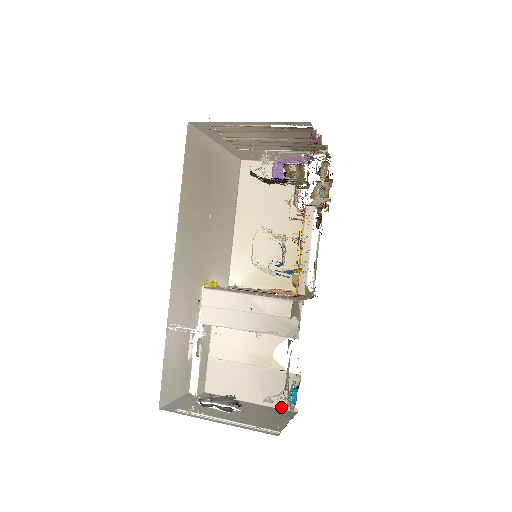
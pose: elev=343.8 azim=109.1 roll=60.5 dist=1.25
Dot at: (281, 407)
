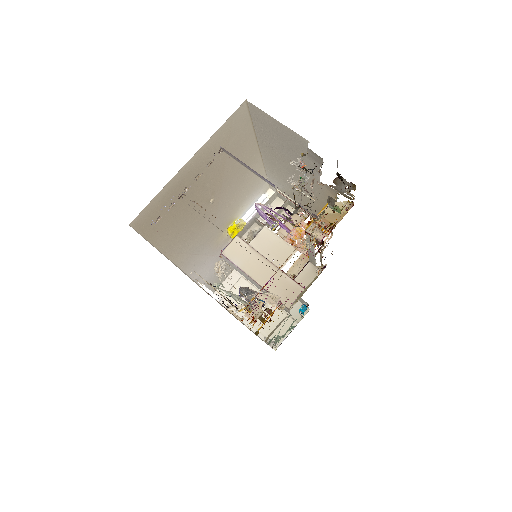
Dot at: (300, 301)
